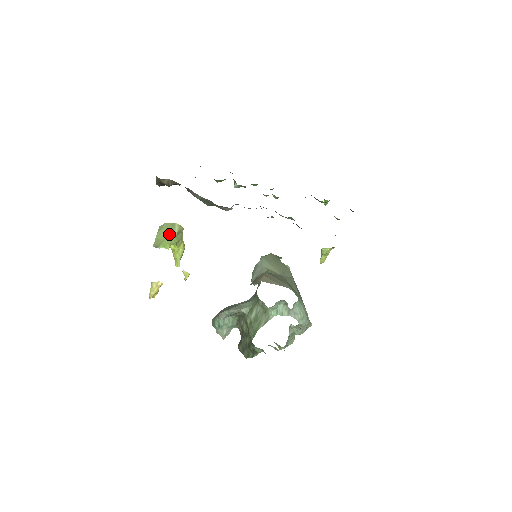
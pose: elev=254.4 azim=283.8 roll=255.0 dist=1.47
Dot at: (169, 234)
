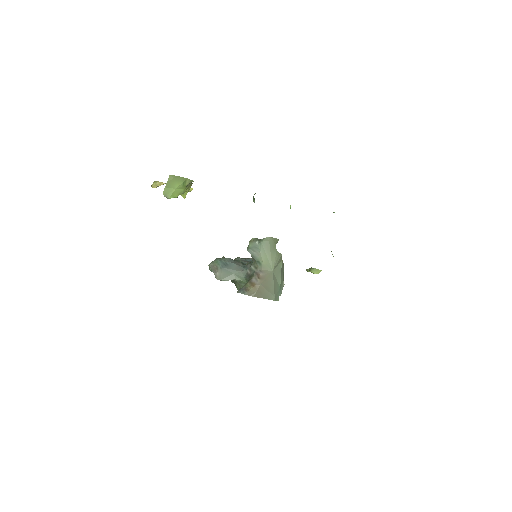
Dot at: (179, 186)
